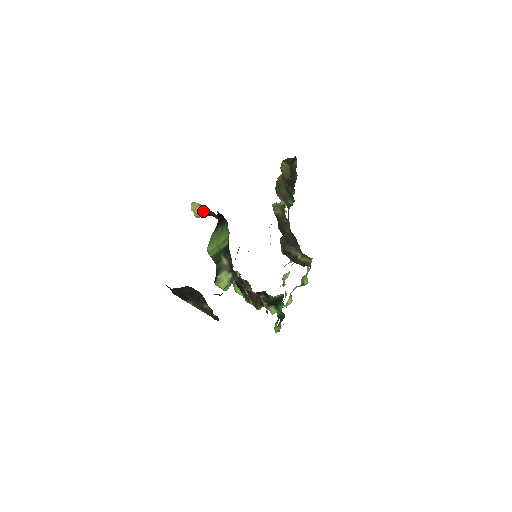
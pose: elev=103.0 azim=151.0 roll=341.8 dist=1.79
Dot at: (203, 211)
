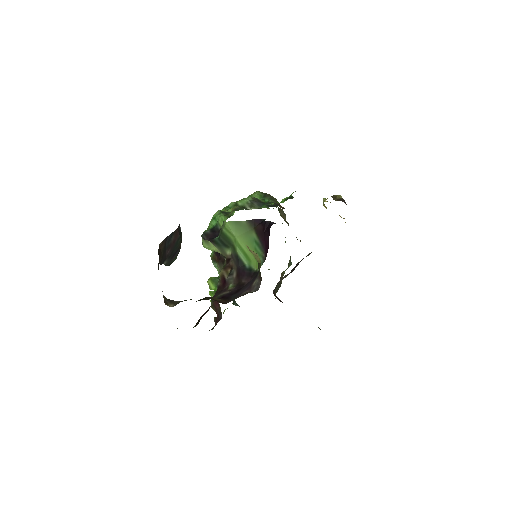
Dot at: (256, 258)
